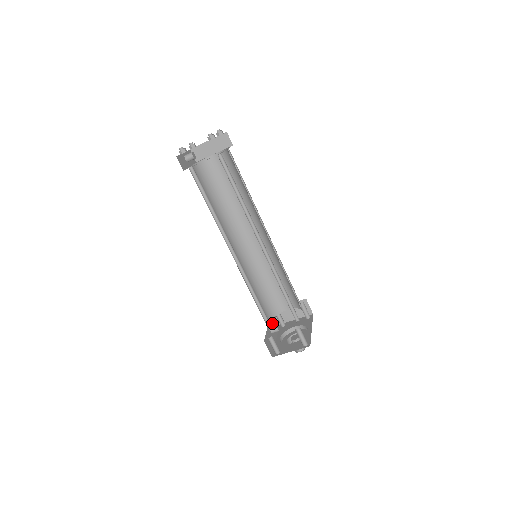
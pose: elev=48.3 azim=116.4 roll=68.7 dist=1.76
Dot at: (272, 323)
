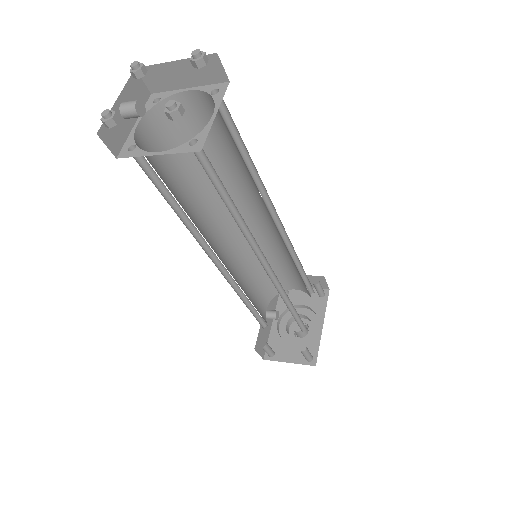
Dot at: occluded
